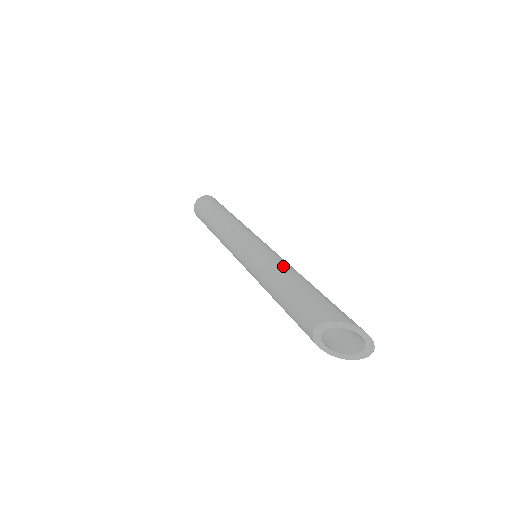
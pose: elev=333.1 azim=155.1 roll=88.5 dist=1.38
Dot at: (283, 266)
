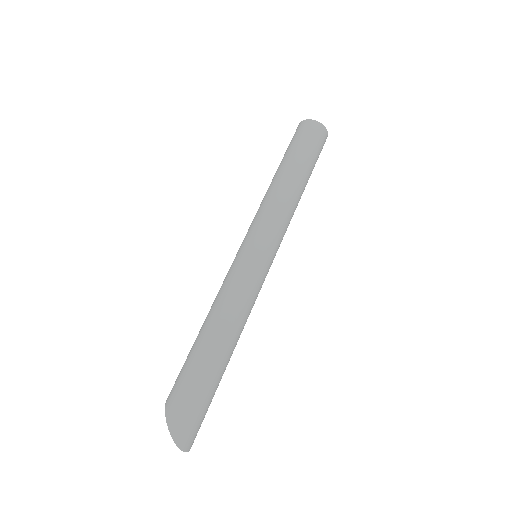
Dot at: (219, 304)
